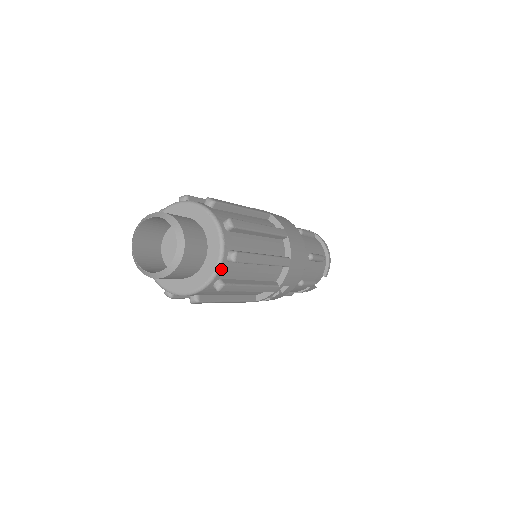
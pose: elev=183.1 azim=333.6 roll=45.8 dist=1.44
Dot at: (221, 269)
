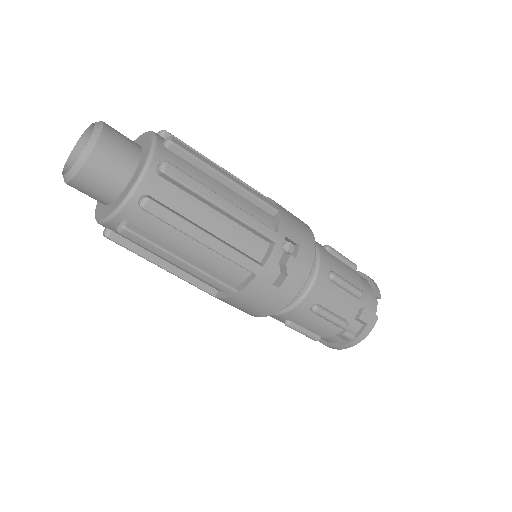
Dot at: (158, 150)
